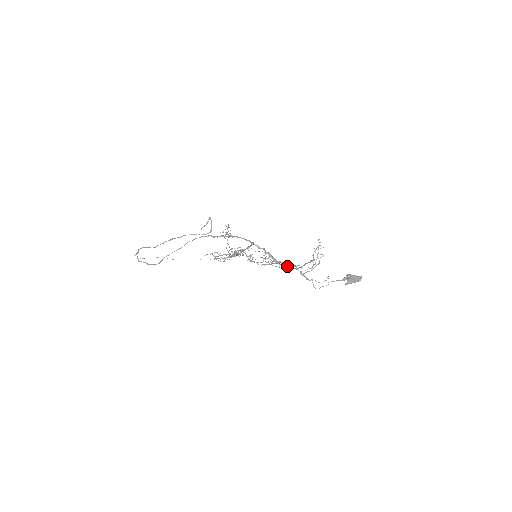
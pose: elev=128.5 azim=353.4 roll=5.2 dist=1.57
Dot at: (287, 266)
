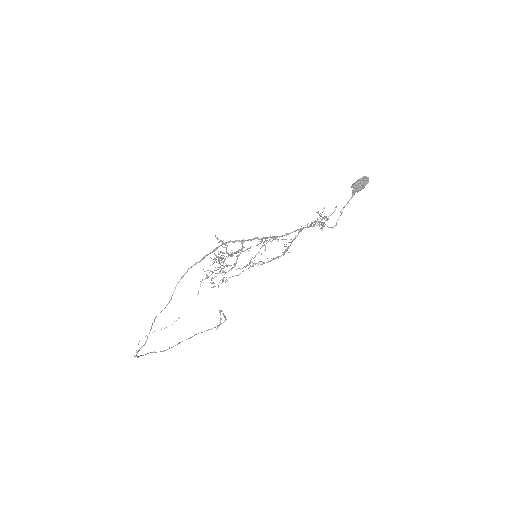
Dot at: (289, 233)
